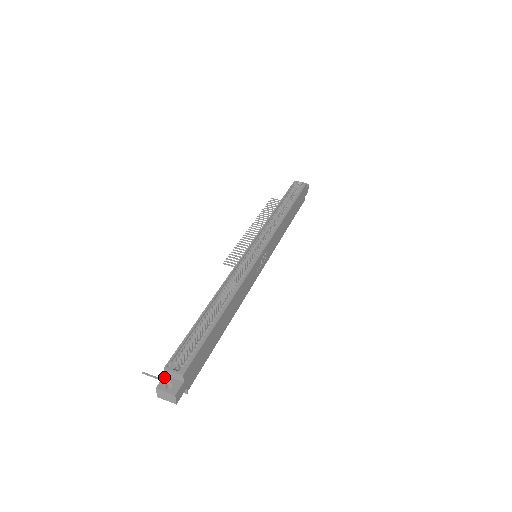
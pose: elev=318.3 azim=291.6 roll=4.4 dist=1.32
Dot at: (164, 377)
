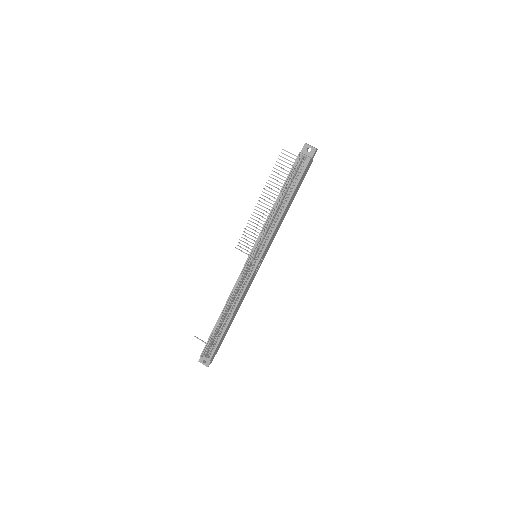
Dot at: occluded
